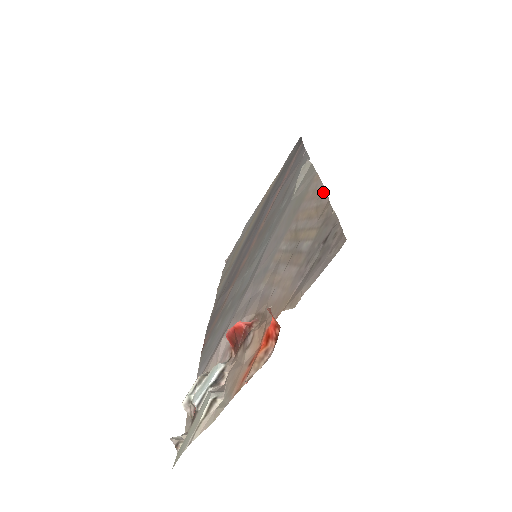
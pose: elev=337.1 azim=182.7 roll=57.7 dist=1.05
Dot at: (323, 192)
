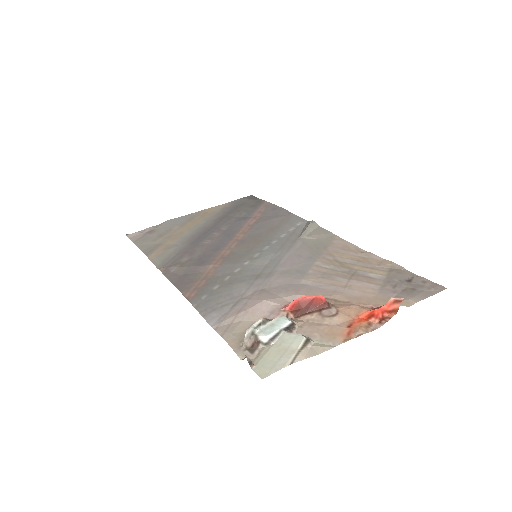
Dot at: (366, 252)
